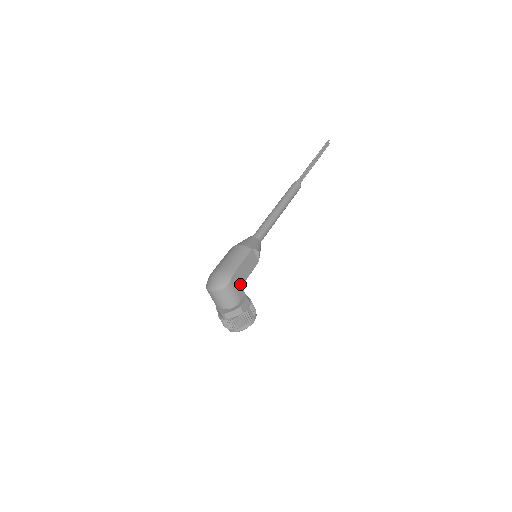
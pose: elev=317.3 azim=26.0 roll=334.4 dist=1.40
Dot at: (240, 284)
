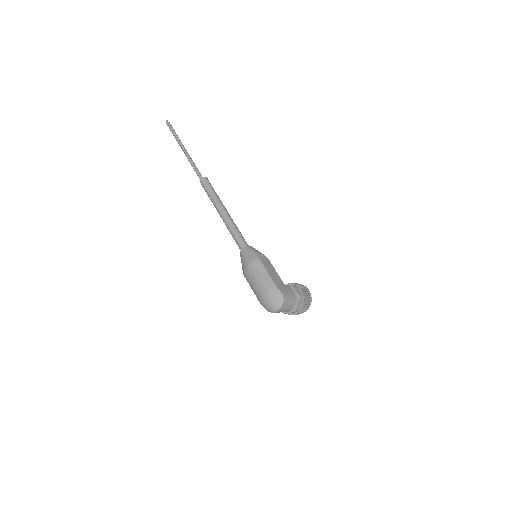
Dot at: (283, 285)
